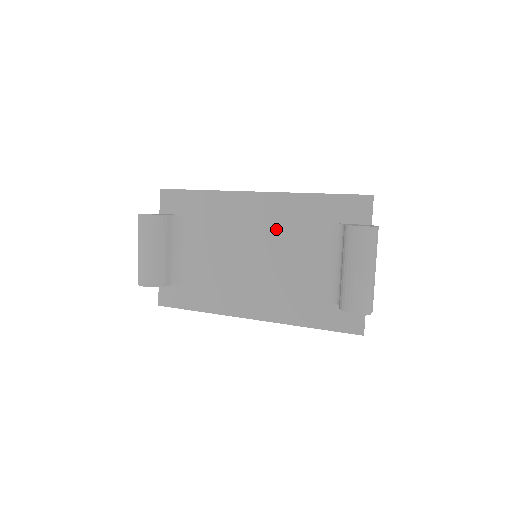
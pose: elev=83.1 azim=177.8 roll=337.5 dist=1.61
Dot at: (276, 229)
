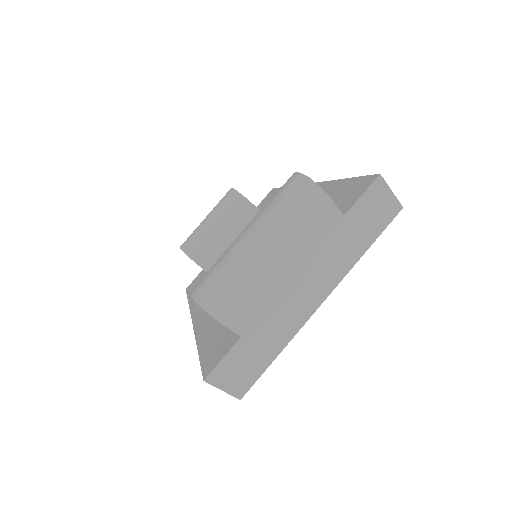
Dot at: occluded
